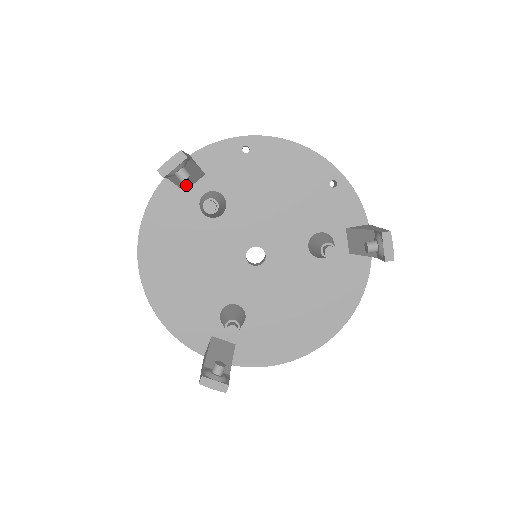
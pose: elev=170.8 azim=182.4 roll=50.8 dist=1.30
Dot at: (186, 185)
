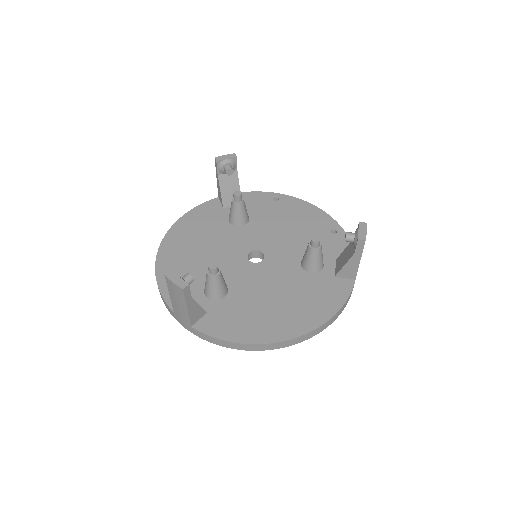
Dot at: (226, 201)
